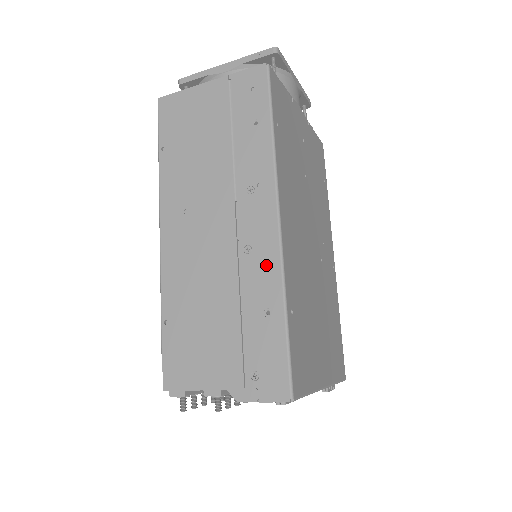
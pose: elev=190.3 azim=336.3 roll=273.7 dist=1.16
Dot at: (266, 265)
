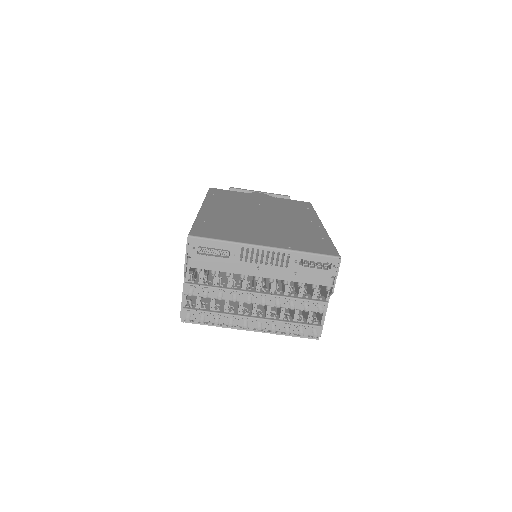
Dot at: occluded
